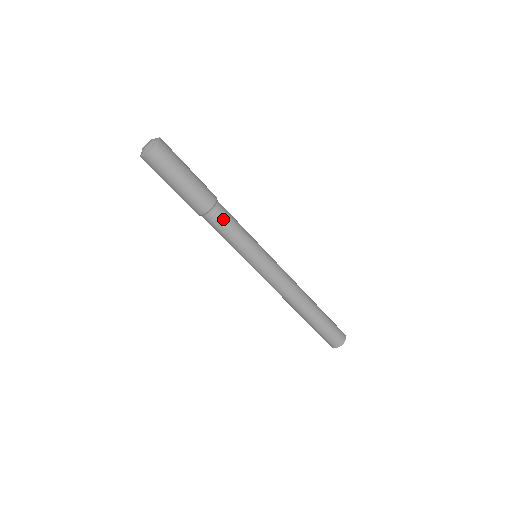
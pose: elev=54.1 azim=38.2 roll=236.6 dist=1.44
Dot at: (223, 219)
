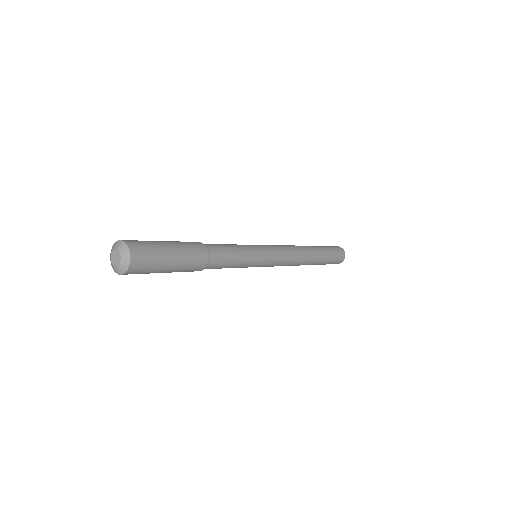
Dot at: occluded
